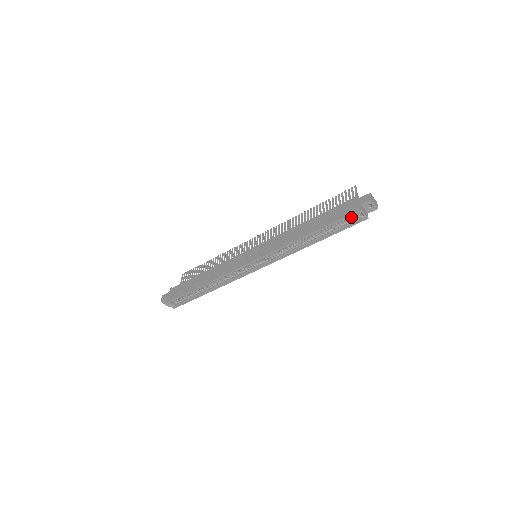
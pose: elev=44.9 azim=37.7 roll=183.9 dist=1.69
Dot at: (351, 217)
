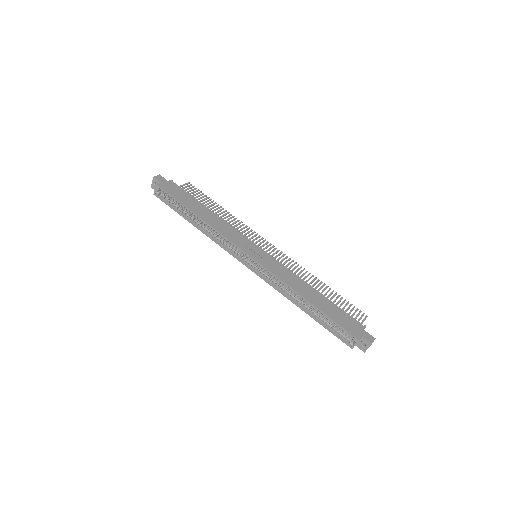
Dot at: (345, 332)
